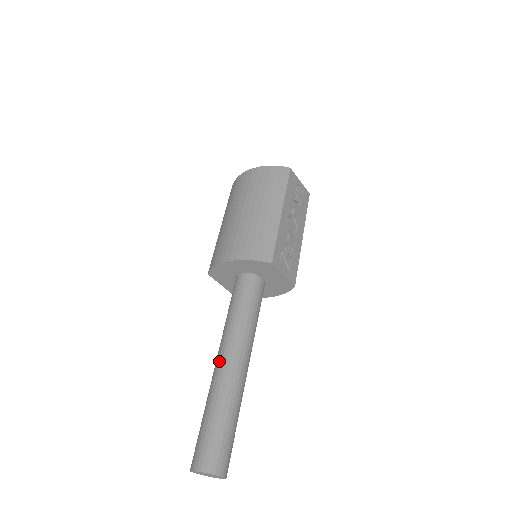
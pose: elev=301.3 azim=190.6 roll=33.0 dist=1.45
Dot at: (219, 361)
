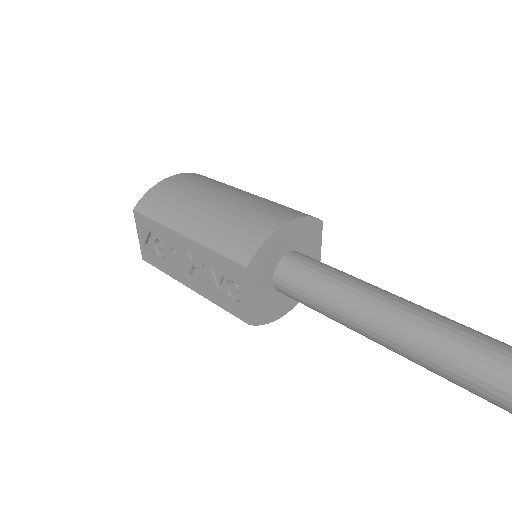
Dot at: (413, 313)
